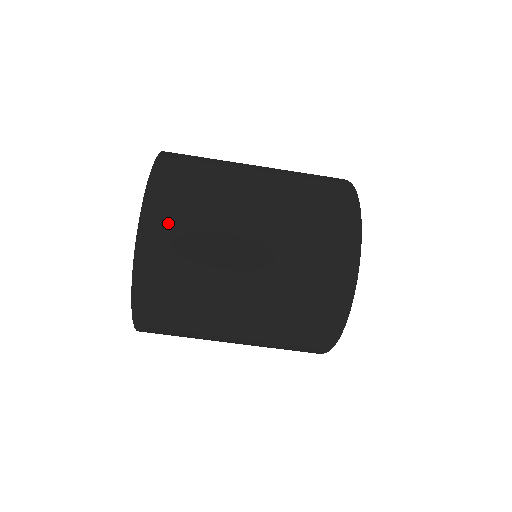
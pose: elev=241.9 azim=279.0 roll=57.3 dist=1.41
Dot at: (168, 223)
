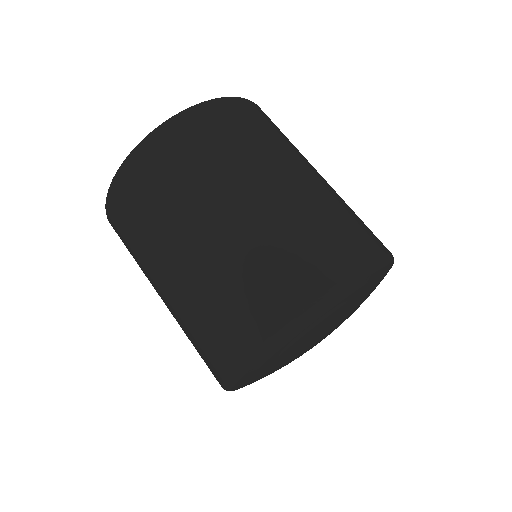
Dot at: occluded
